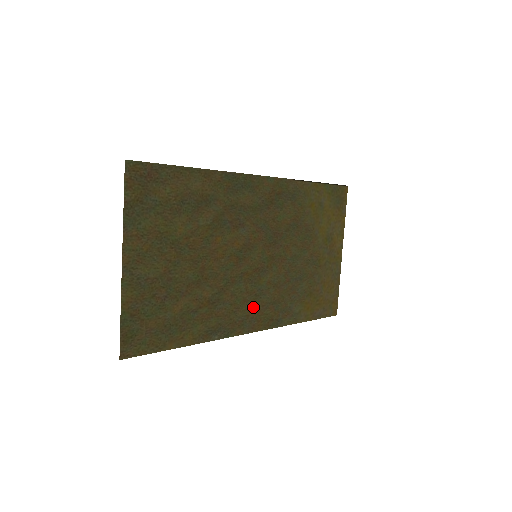
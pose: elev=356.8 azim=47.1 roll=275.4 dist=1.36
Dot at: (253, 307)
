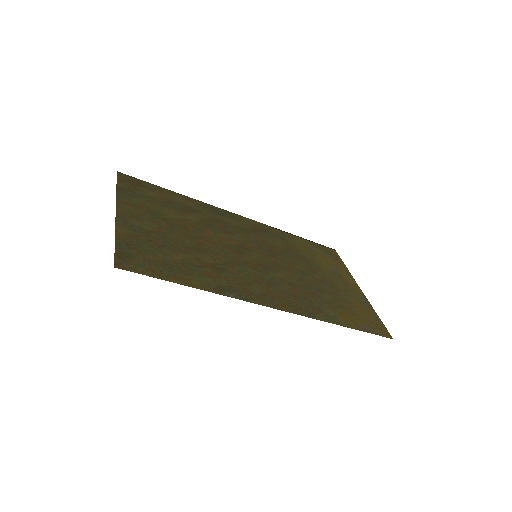
Dot at: (270, 290)
